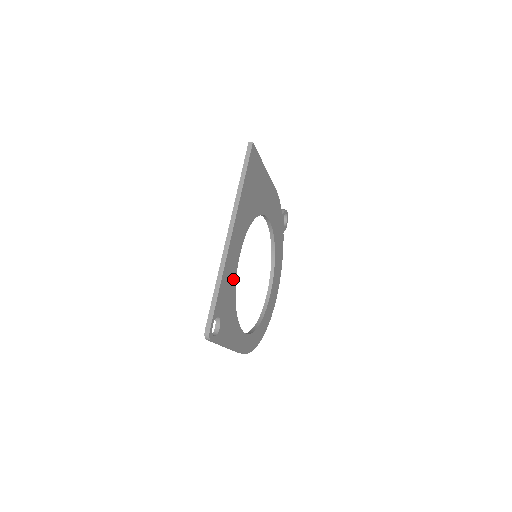
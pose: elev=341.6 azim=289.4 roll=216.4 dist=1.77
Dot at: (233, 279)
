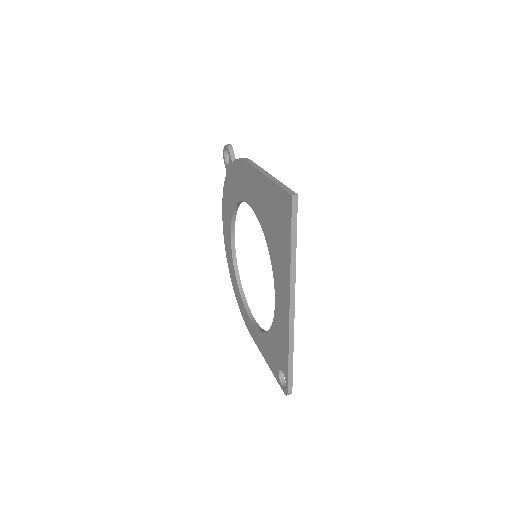
Dot at: occluded
